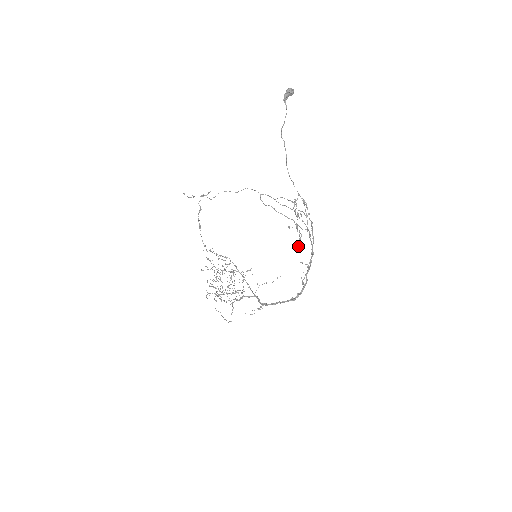
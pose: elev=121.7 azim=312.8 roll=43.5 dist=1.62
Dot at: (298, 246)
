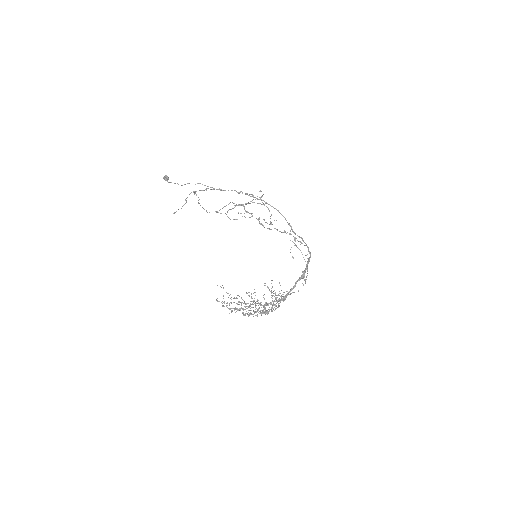
Dot at: occluded
